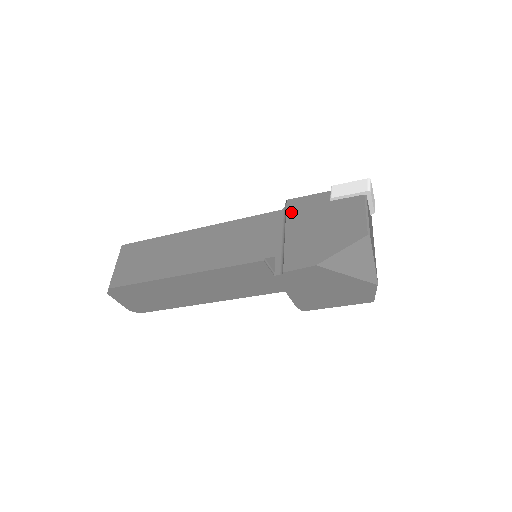
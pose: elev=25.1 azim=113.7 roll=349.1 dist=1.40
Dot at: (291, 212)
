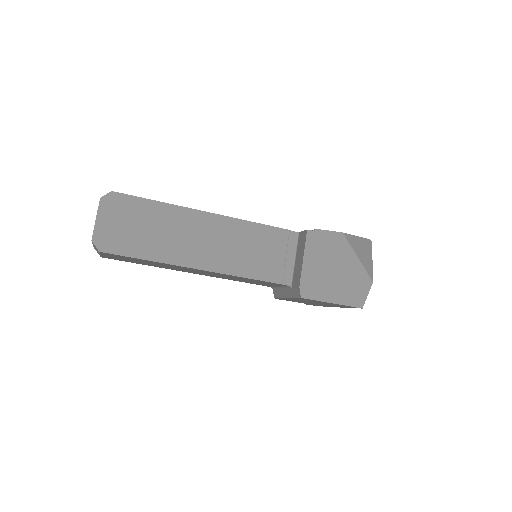
Dot at: occluded
